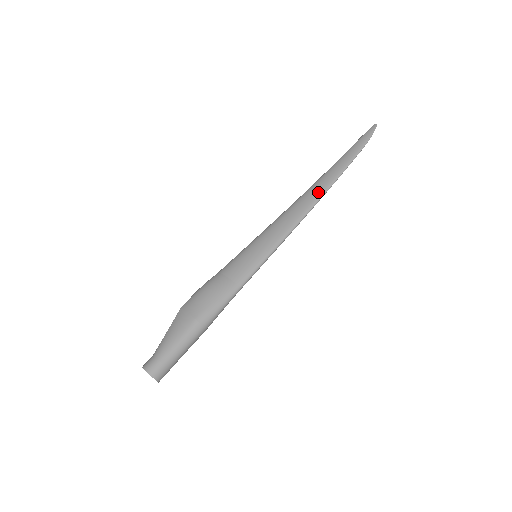
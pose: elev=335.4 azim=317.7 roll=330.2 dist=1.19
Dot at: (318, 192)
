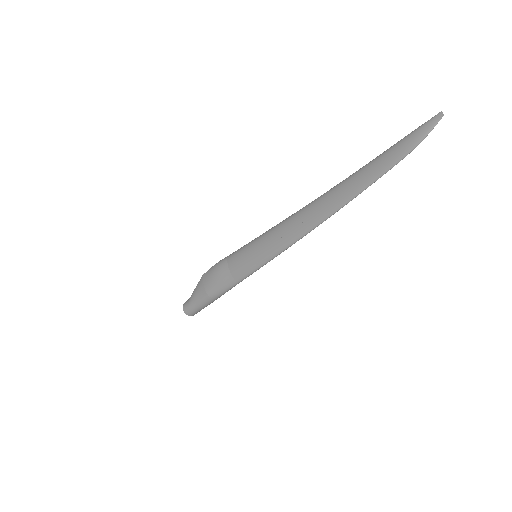
Dot at: (318, 216)
